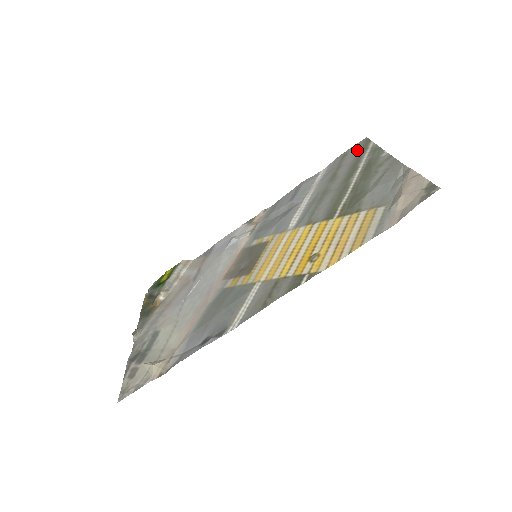
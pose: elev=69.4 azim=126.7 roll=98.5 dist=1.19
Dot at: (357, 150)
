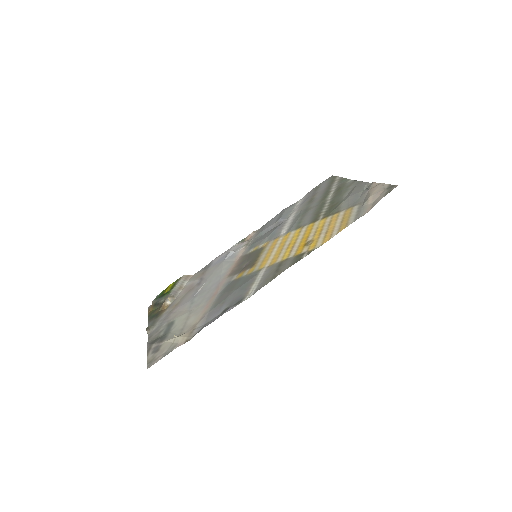
Dot at: (327, 183)
